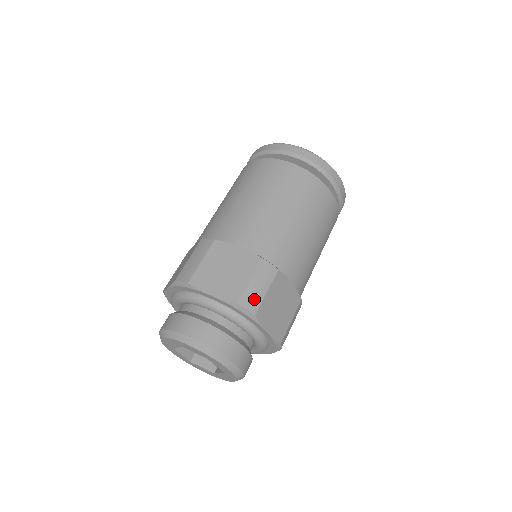
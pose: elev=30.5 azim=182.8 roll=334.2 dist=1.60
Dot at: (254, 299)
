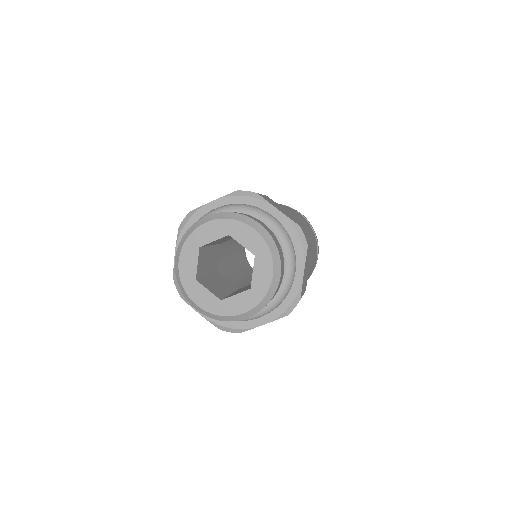
Dot at: occluded
